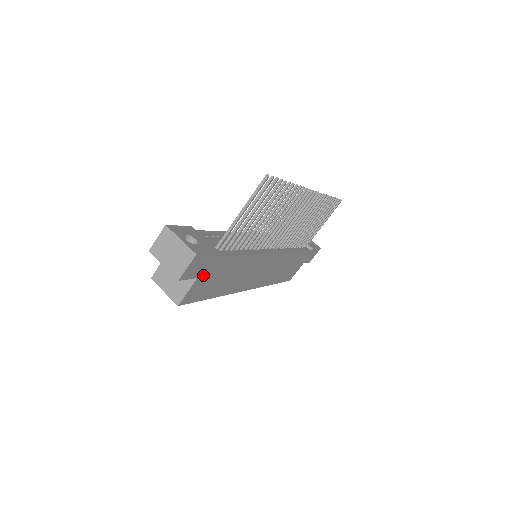
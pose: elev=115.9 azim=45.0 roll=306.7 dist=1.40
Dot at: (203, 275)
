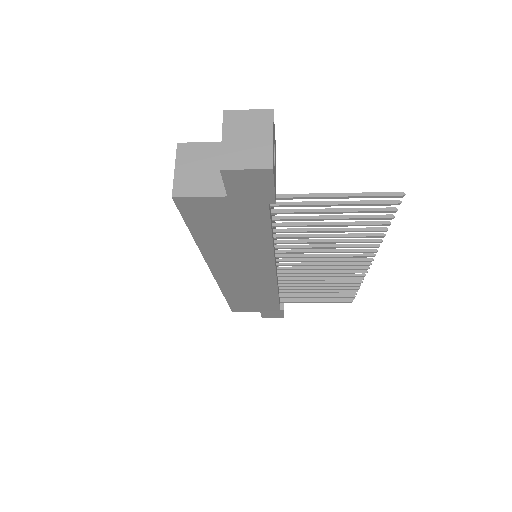
Dot at: (233, 201)
